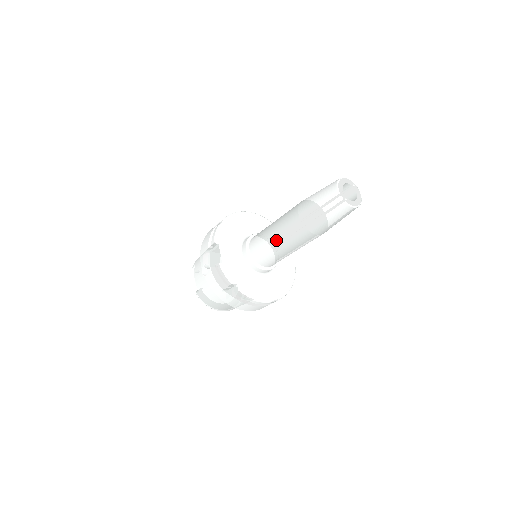
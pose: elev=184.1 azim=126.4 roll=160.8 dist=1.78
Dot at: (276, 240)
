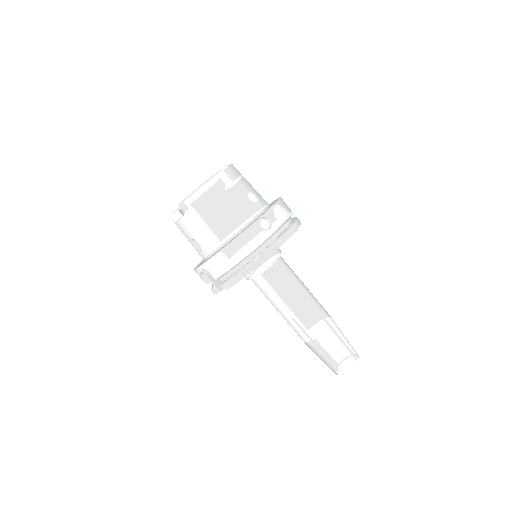
Dot at: (279, 312)
